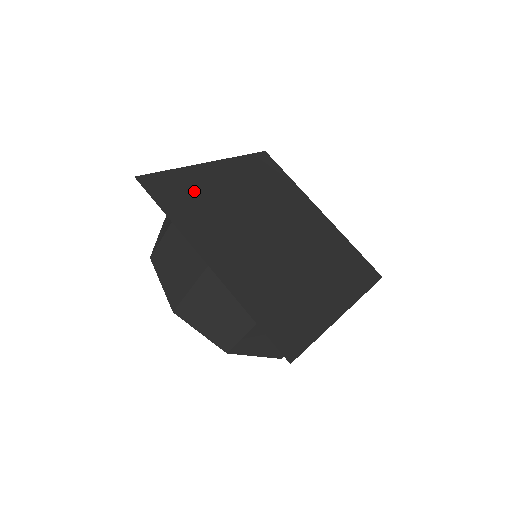
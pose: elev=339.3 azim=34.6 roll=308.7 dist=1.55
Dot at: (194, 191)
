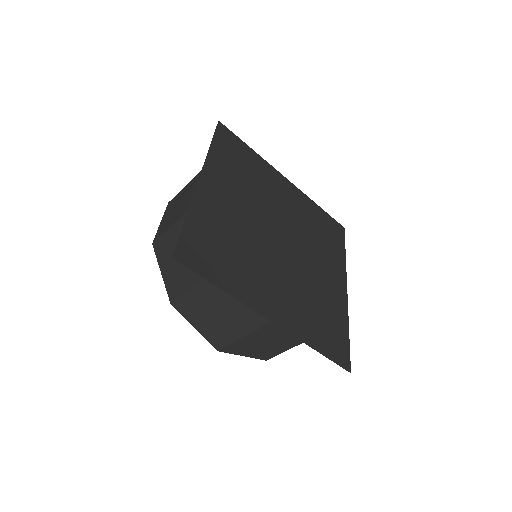
Dot at: (215, 234)
